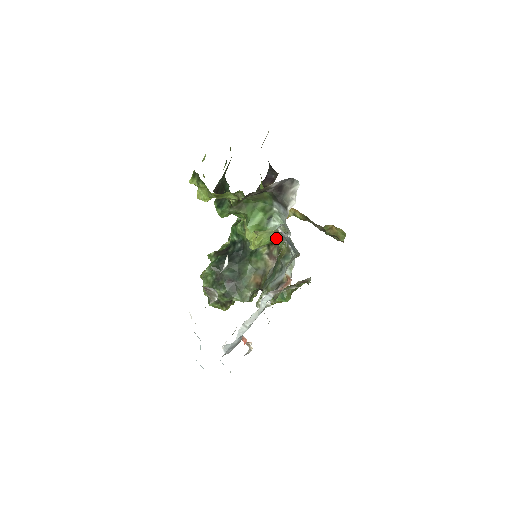
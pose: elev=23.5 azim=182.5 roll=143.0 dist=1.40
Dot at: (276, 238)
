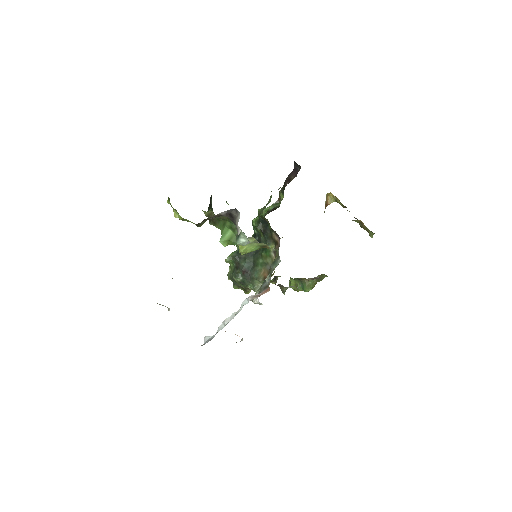
Dot at: (263, 246)
